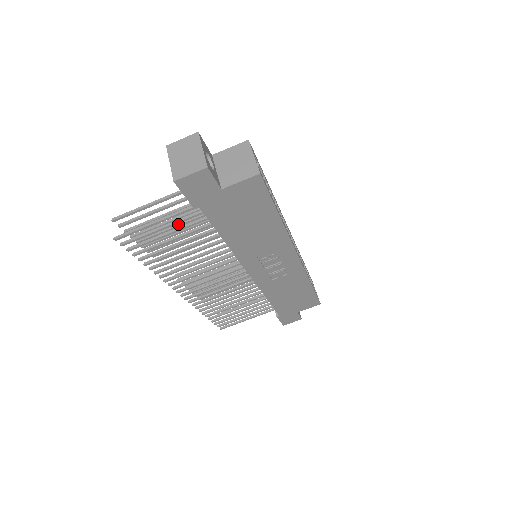
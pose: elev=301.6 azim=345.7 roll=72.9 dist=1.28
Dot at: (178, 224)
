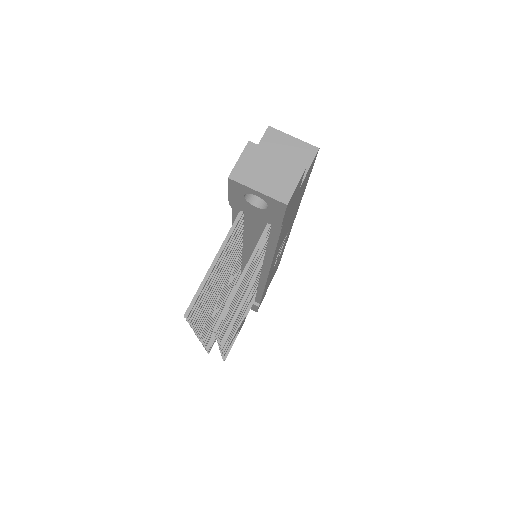
Dot at: occluded
